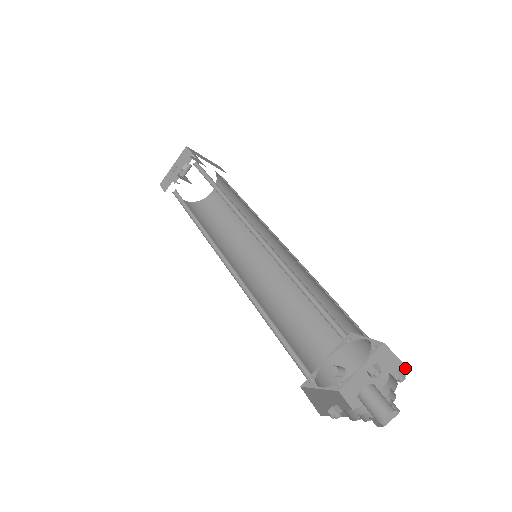
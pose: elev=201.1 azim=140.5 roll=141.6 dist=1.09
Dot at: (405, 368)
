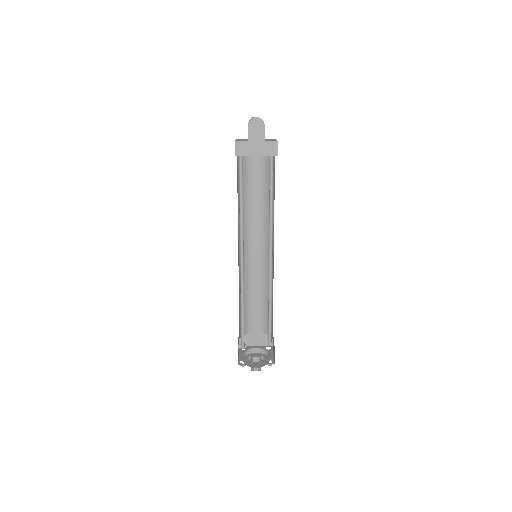
Dot at: (274, 363)
